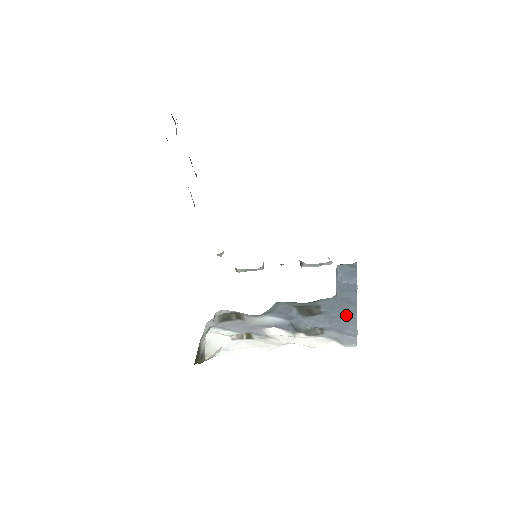
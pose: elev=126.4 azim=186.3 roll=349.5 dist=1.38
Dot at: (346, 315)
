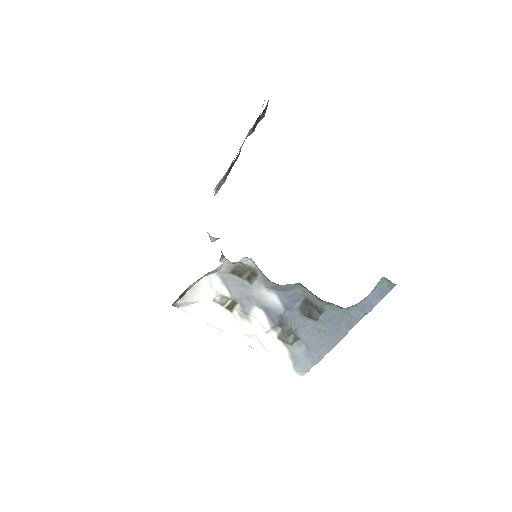
Dot at: (332, 335)
